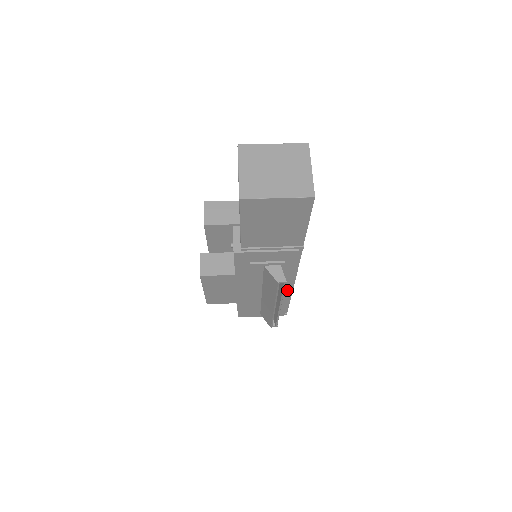
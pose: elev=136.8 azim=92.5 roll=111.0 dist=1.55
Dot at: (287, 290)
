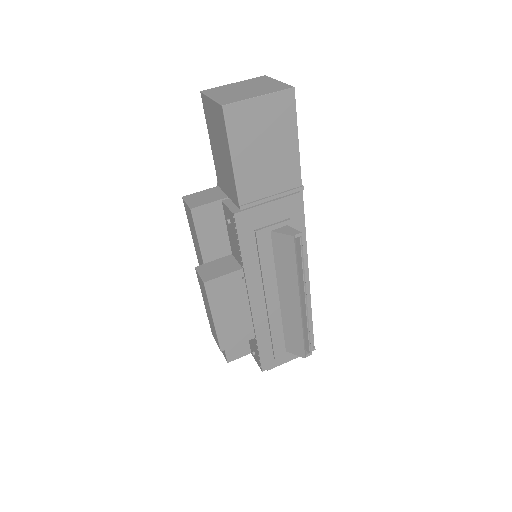
Dot at: occluded
